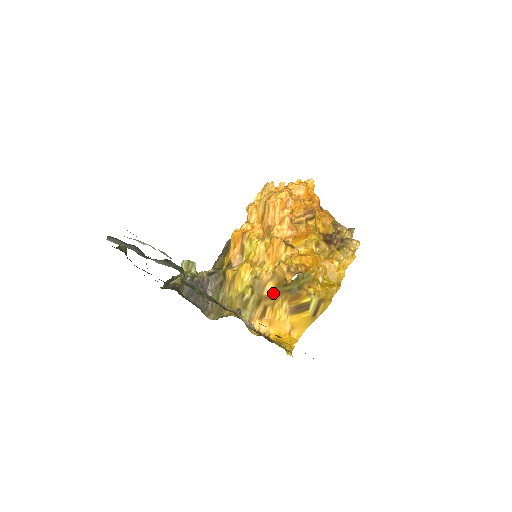
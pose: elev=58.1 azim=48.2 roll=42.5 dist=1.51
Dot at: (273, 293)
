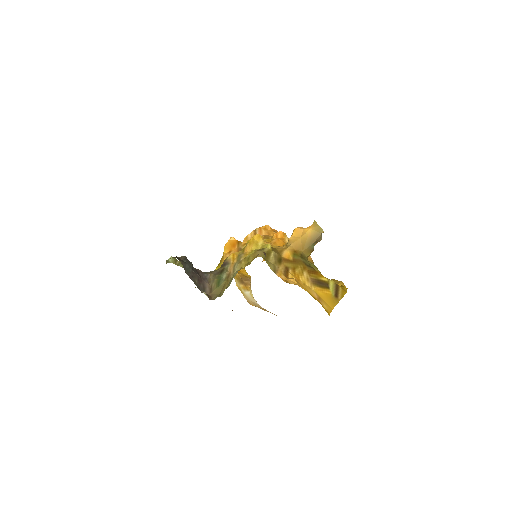
Dot at: (291, 259)
